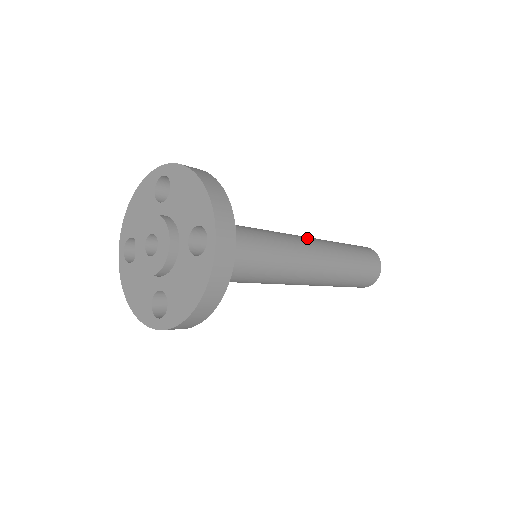
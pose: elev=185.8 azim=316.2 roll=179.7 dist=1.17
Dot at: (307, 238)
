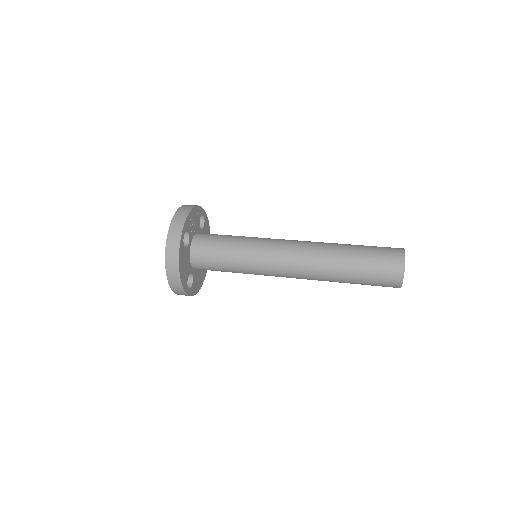
Dot at: (298, 264)
